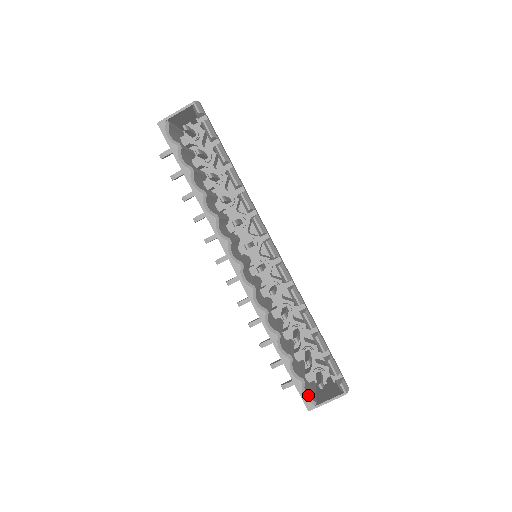
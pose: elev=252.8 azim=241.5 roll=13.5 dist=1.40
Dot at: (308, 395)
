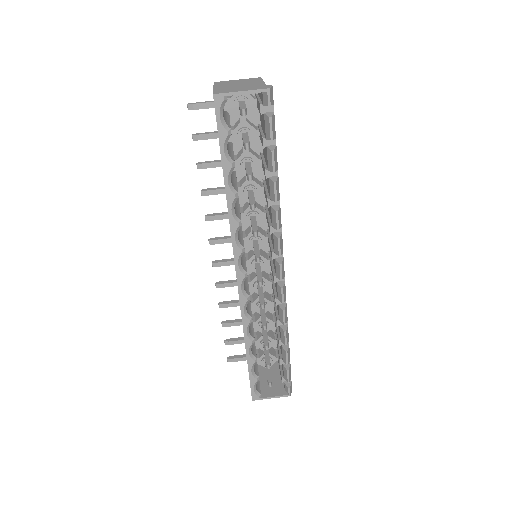
Dot at: (256, 387)
